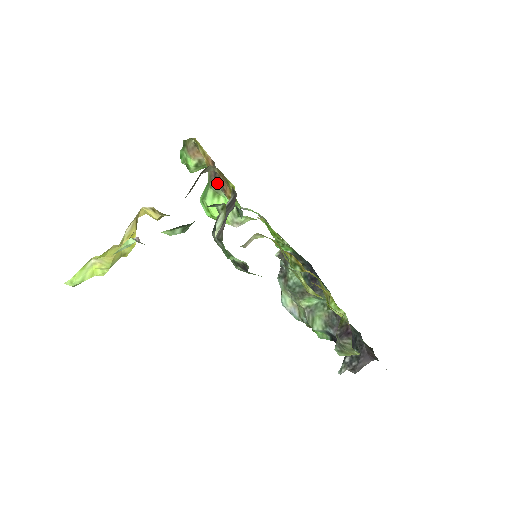
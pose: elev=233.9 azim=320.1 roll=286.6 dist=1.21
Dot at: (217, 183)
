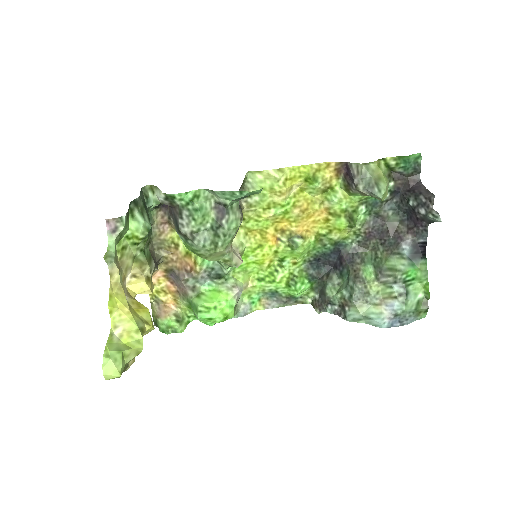
Dot at: (185, 279)
